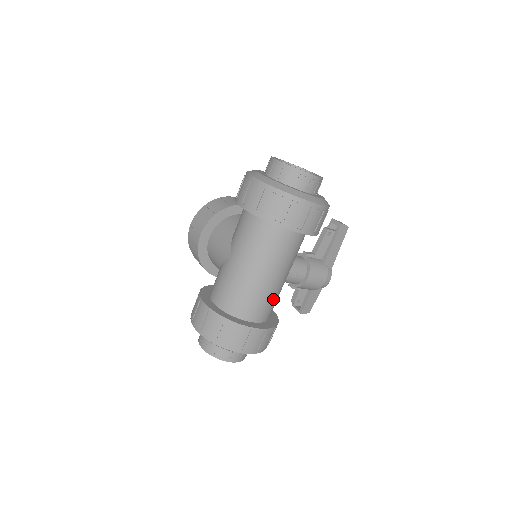
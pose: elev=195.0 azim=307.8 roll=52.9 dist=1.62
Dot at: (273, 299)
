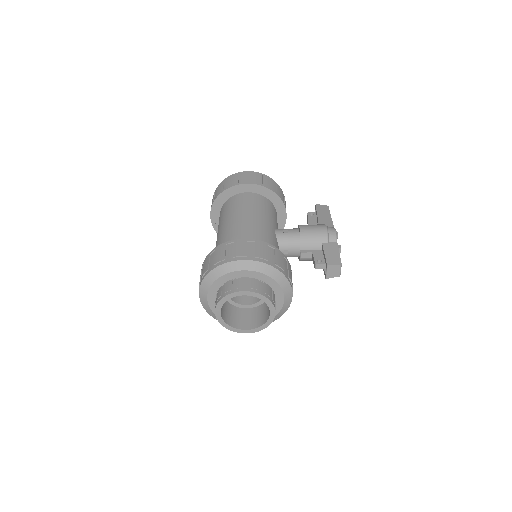
Dot at: (258, 234)
